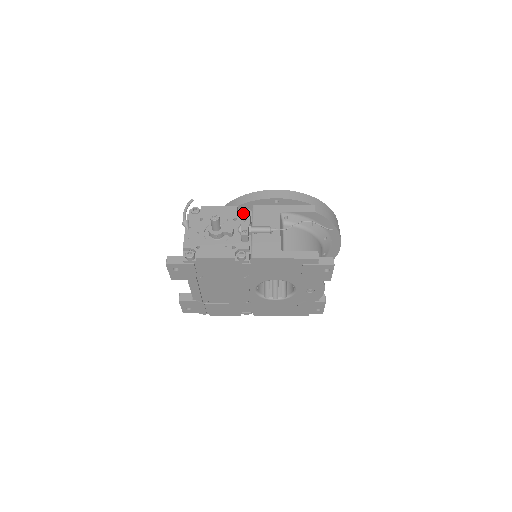
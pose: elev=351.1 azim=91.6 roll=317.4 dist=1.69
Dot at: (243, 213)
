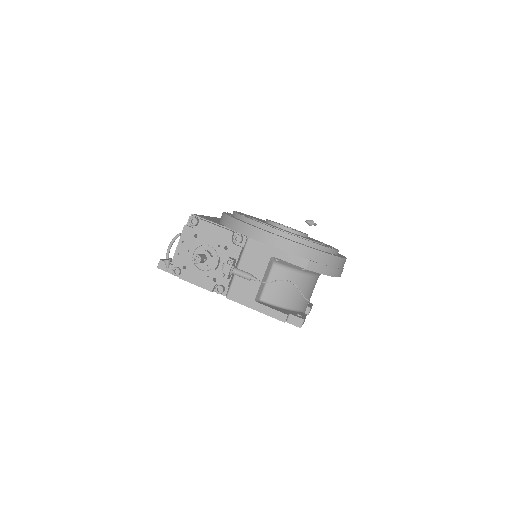
Dot at: (236, 243)
